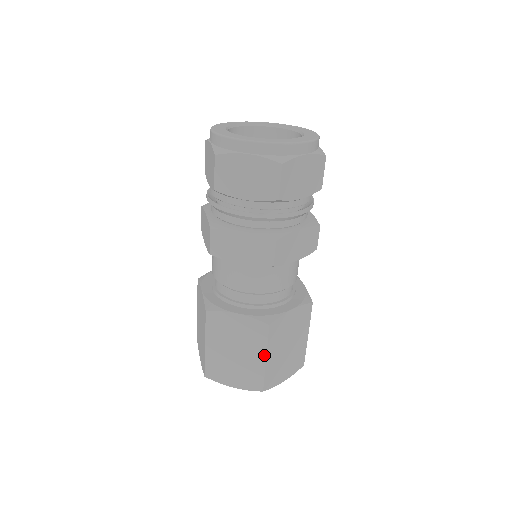
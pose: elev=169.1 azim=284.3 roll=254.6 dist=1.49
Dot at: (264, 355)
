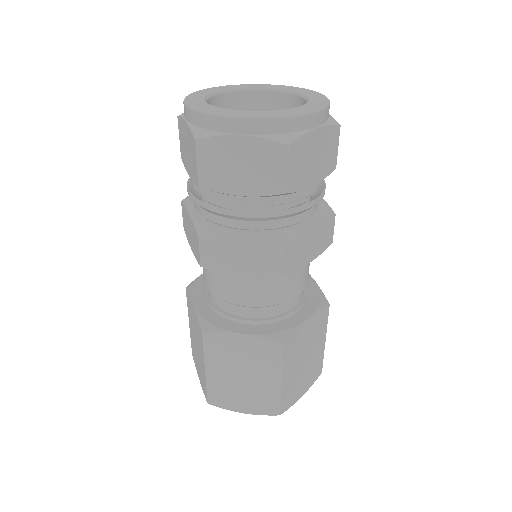
Dot at: (279, 377)
